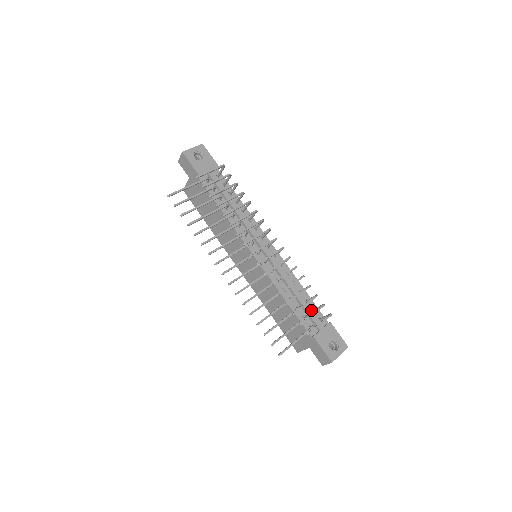
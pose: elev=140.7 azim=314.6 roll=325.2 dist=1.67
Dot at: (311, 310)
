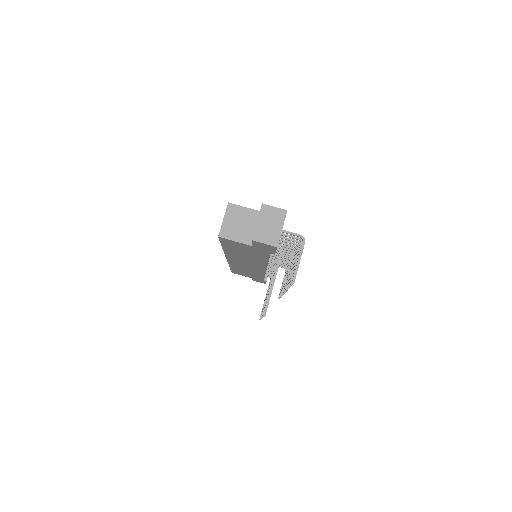
Dot at: occluded
